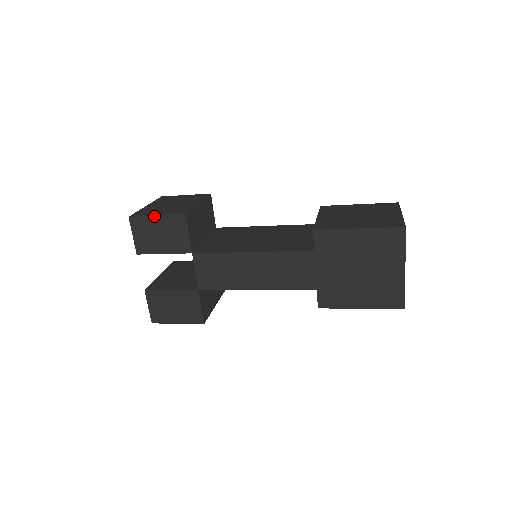
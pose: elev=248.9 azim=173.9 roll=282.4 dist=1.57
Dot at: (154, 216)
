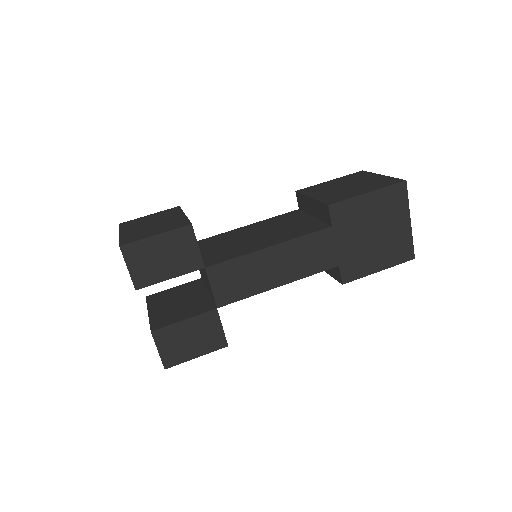
Dot at: (153, 236)
